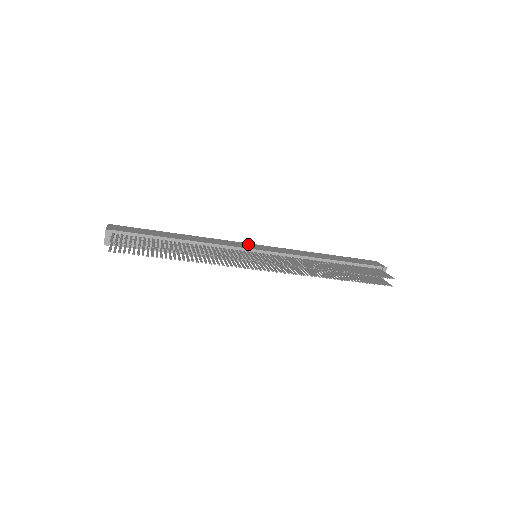
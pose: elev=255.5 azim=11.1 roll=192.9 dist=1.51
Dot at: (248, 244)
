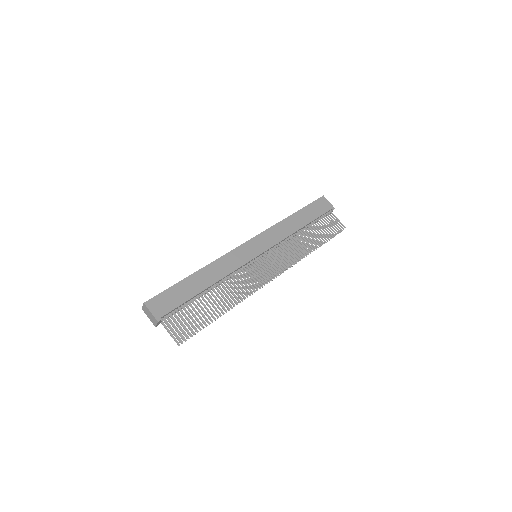
Dot at: (246, 246)
